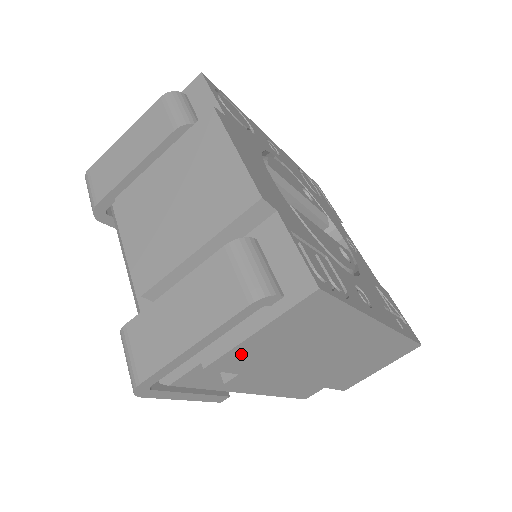
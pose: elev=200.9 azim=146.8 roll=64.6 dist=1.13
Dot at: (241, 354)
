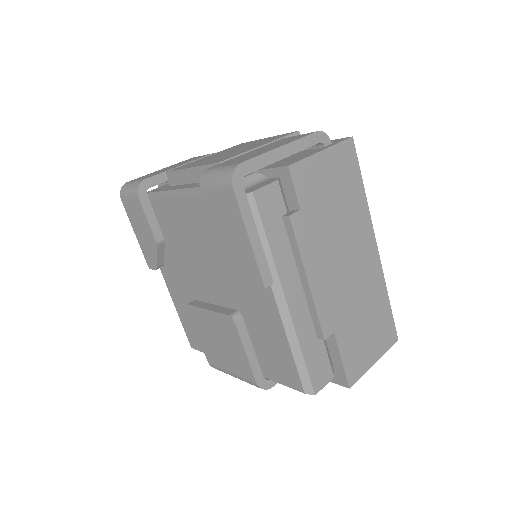
Dot at: (309, 174)
